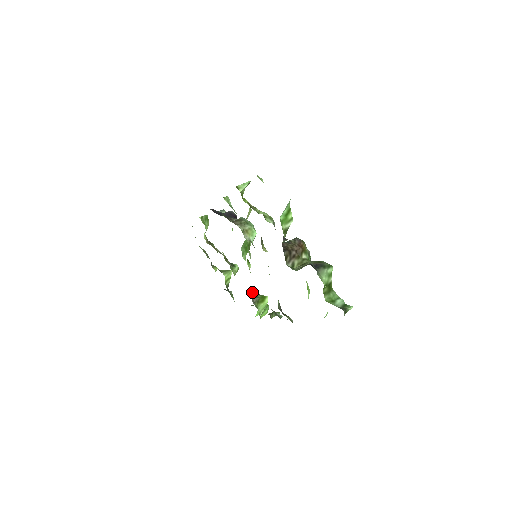
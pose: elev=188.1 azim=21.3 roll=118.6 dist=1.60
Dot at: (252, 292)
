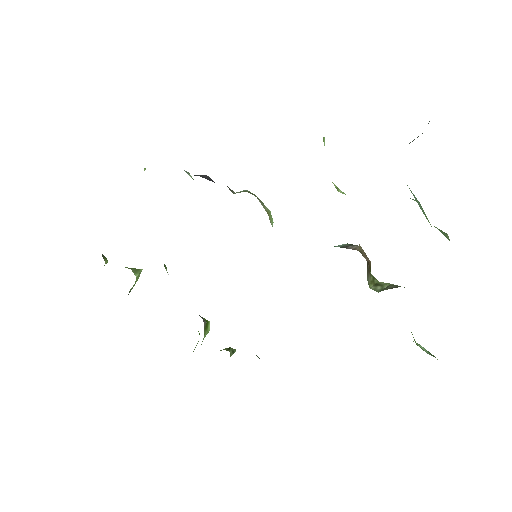
Dot at: occluded
